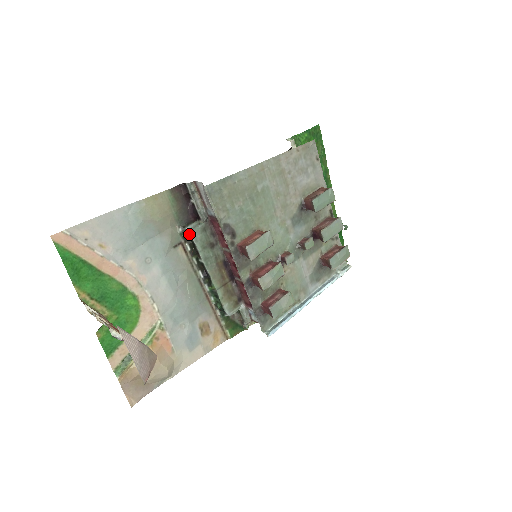
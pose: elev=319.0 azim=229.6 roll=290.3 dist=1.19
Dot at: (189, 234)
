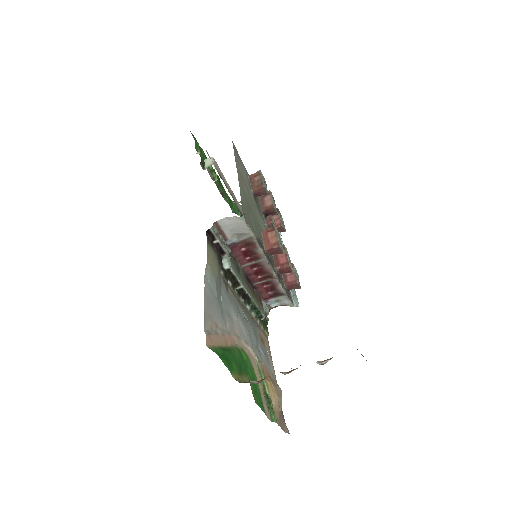
Dot at: (229, 271)
